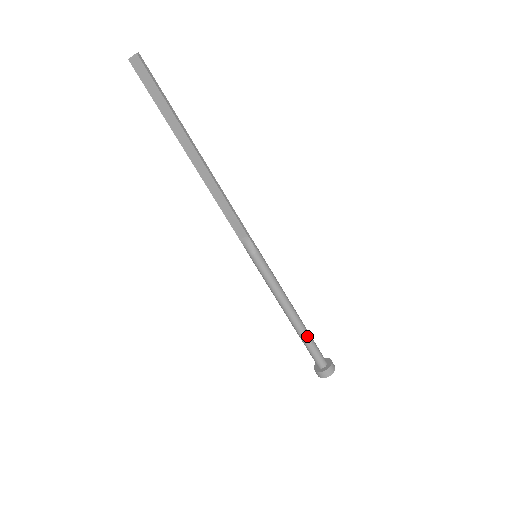
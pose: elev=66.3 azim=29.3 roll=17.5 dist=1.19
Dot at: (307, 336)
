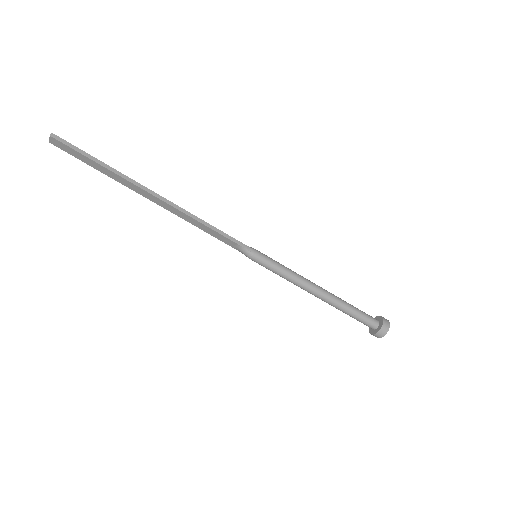
Dot at: (344, 307)
